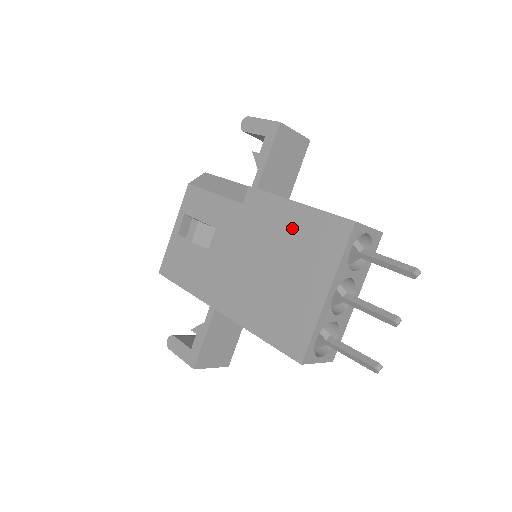
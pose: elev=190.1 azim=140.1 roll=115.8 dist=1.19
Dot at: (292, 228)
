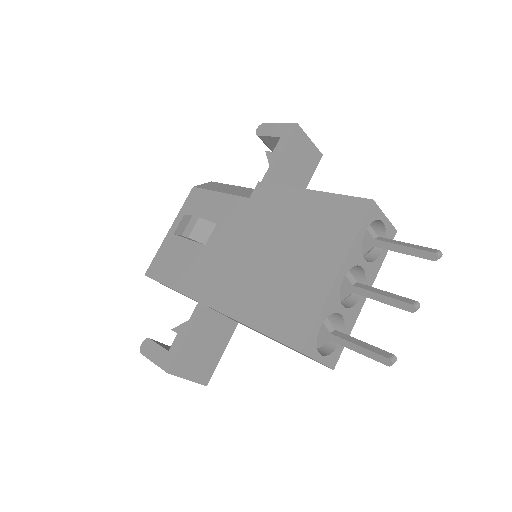
Dot at: (302, 214)
